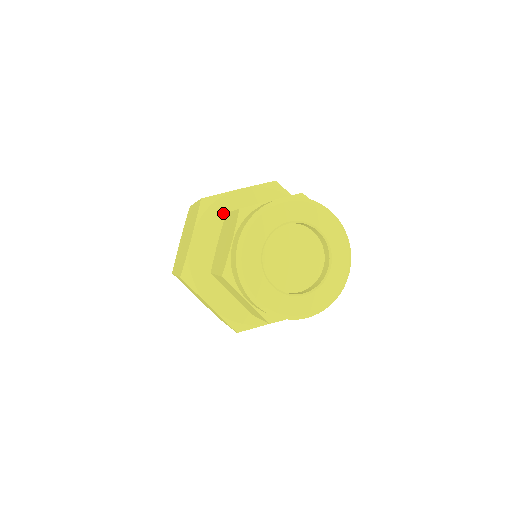
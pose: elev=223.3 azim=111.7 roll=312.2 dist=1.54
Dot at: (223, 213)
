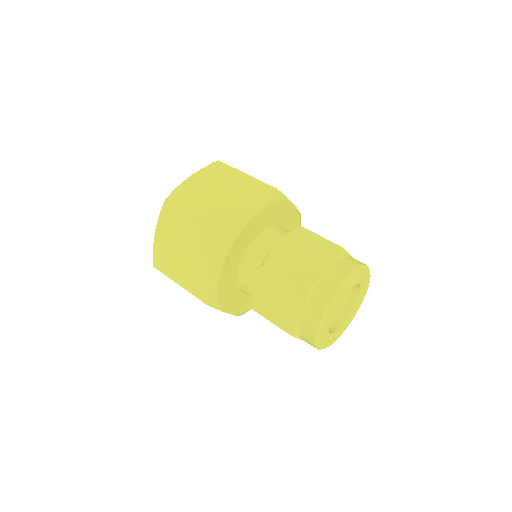
Dot at: (243, 241)
